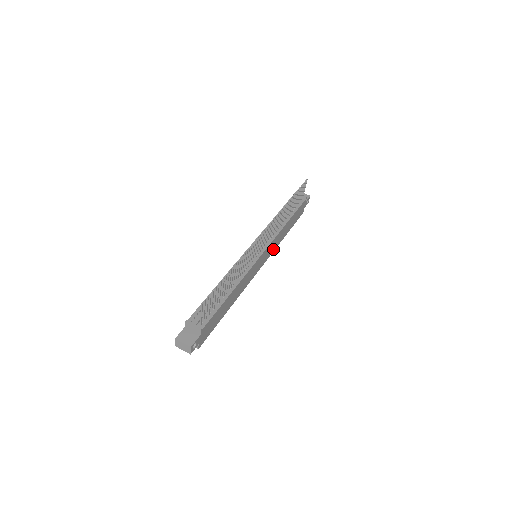
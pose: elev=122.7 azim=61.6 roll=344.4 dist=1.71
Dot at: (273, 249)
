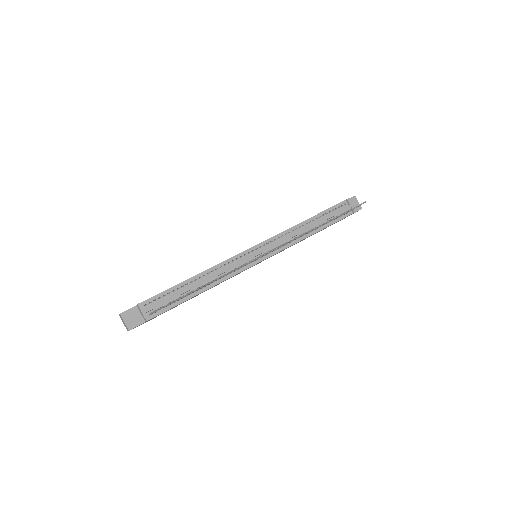
Dot at: (281, 251)
